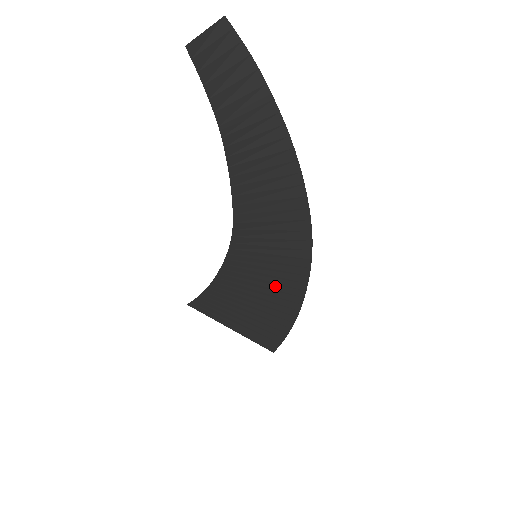
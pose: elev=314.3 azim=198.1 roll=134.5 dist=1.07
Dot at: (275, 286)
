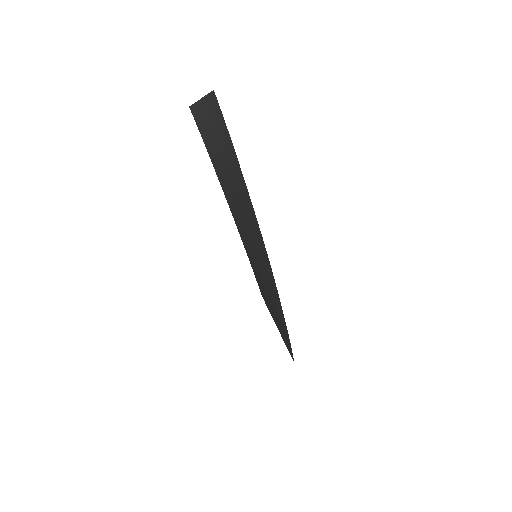
Dot at: (269, 288)
